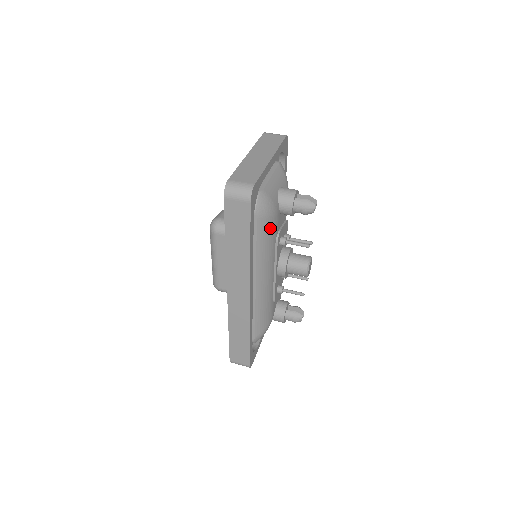
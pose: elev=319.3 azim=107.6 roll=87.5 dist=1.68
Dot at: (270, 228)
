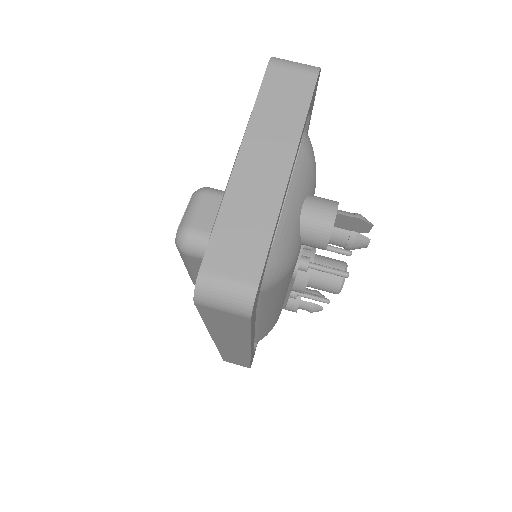
Dot at: (284, 281)
